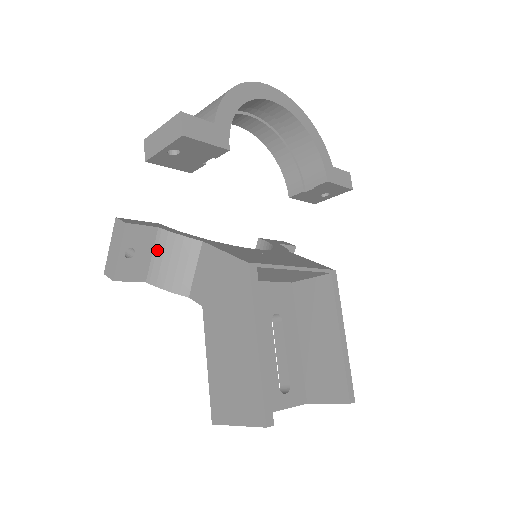
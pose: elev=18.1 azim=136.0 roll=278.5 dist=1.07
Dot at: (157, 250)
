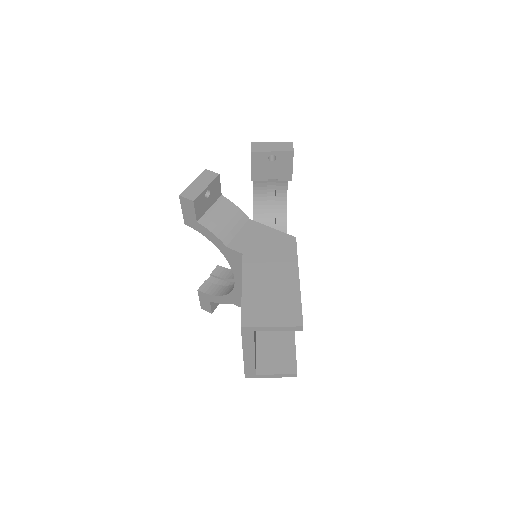
Dot at: (216, 207)
